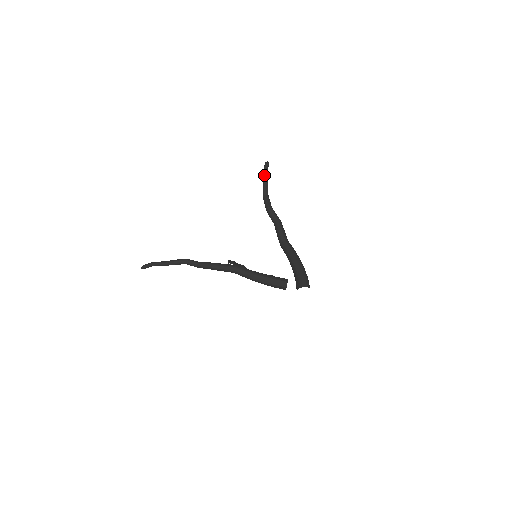
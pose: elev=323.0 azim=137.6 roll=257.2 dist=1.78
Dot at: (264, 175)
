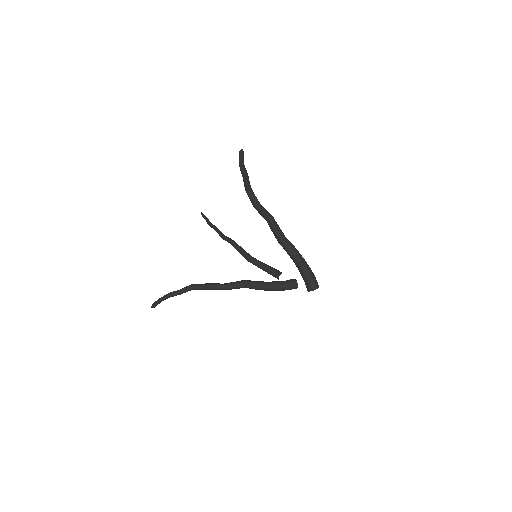
Dot at: (242, 169)
